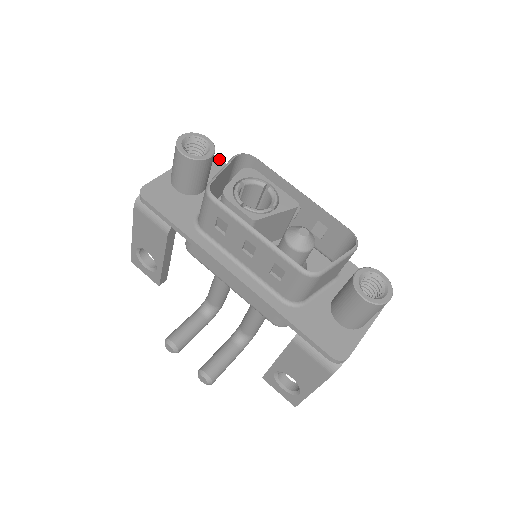
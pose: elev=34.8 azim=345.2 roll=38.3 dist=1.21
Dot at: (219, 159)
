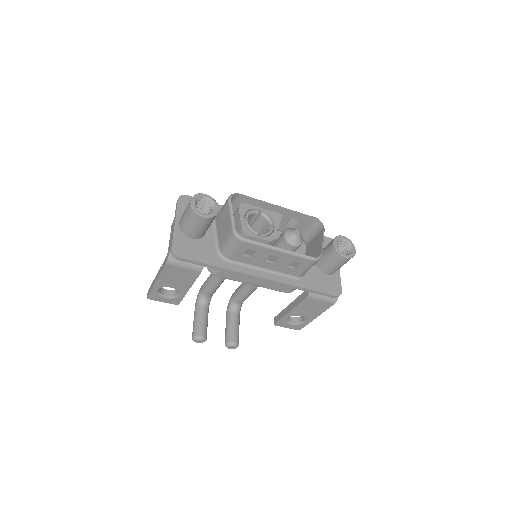
Dot at: occluded
